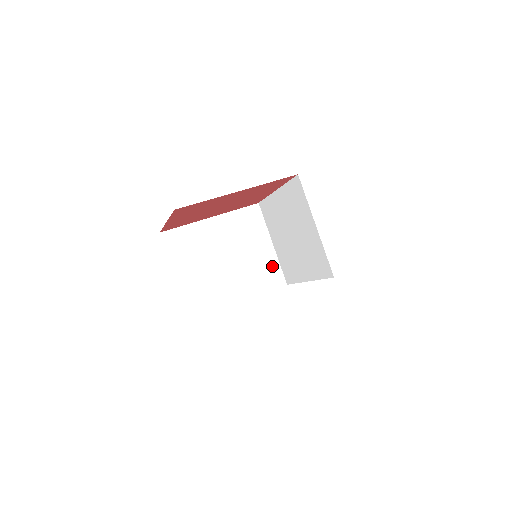
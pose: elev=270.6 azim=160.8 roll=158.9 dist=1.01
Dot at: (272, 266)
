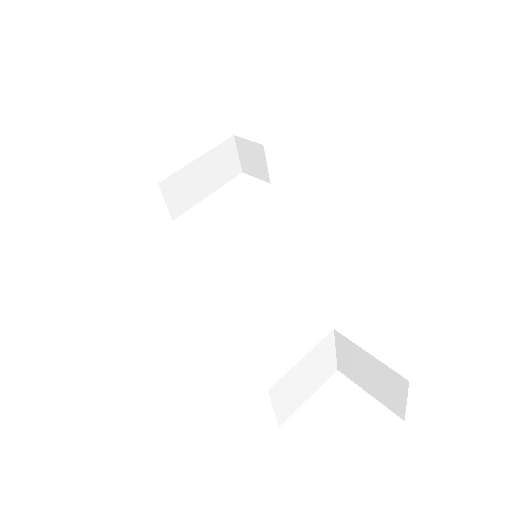
Dot at: (332, 365)
